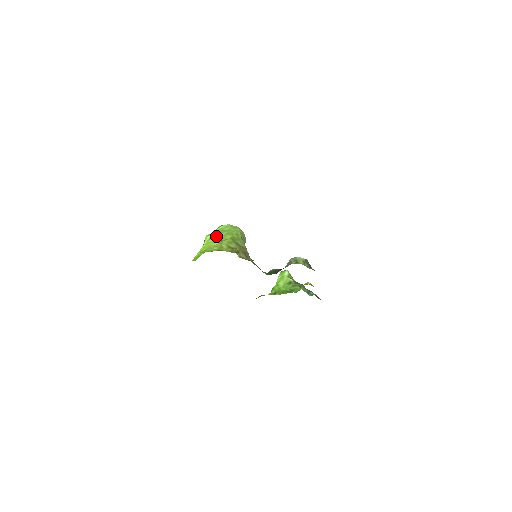
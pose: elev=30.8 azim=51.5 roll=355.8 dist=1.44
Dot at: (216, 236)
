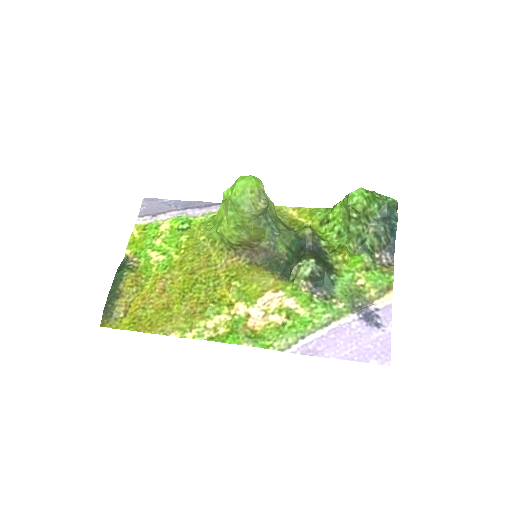
Dot at: (226, 209)
